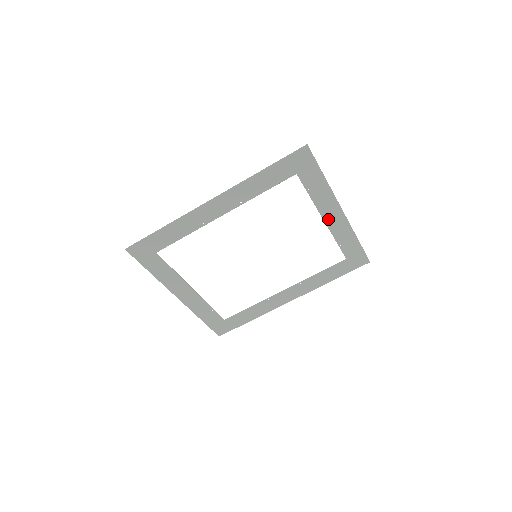
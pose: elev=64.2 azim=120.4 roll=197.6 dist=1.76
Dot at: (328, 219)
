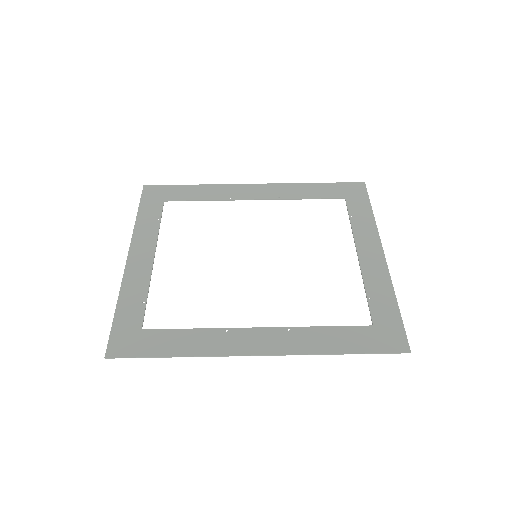
Dot at: (363, 255)
